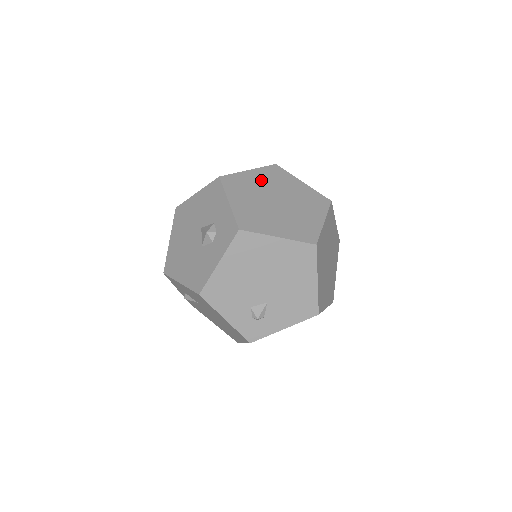
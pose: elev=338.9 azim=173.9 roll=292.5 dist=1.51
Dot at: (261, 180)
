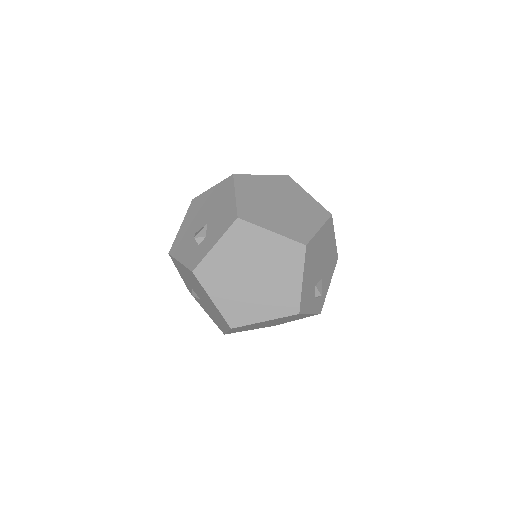
Dot at: (268, 249)
